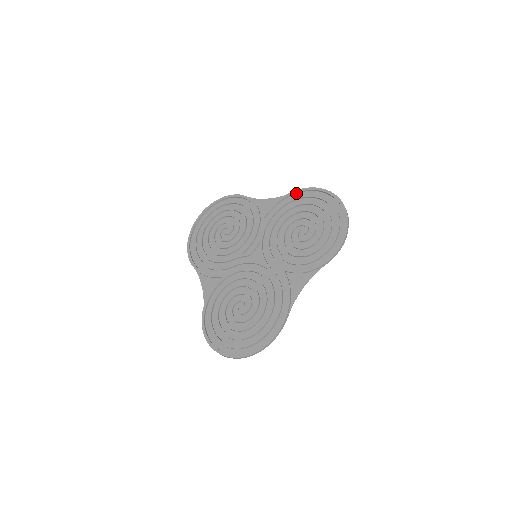
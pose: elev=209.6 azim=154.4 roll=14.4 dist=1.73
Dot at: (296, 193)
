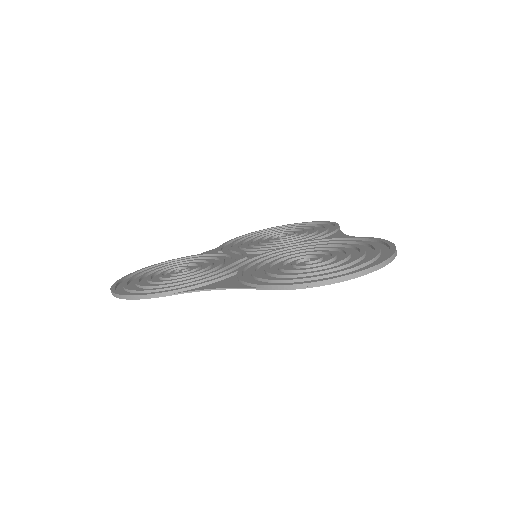
Dot at: occluded
